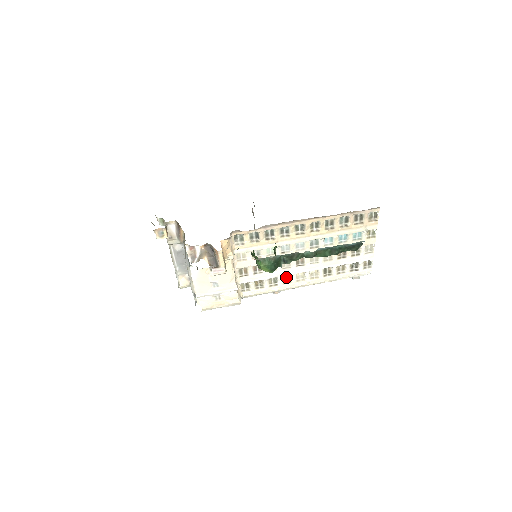
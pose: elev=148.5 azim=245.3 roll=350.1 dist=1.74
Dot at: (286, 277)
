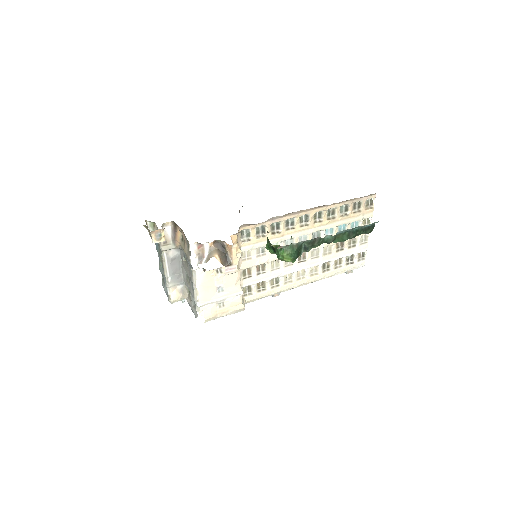
Dot at: (287, 276)
